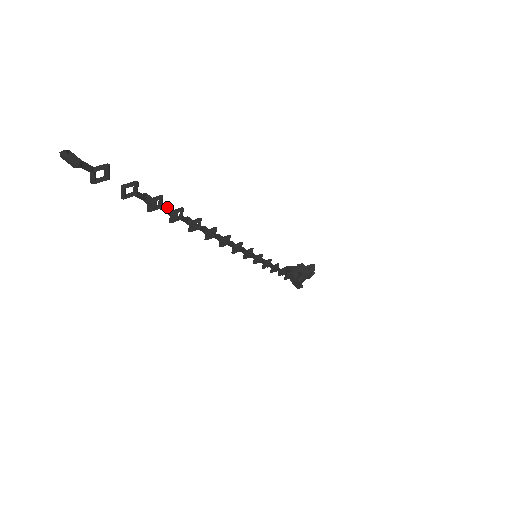
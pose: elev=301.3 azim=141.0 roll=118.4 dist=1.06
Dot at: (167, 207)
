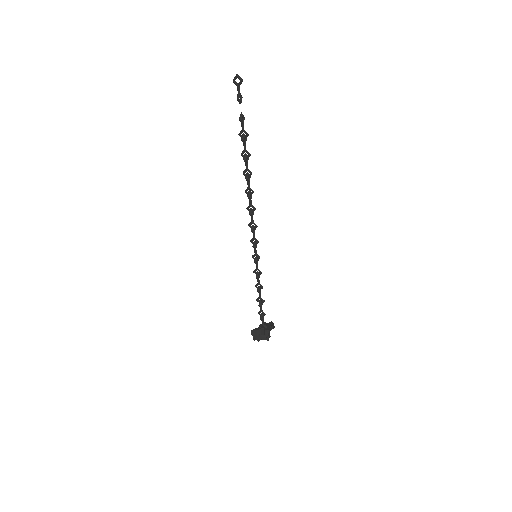
Dot at: (245, 148)
